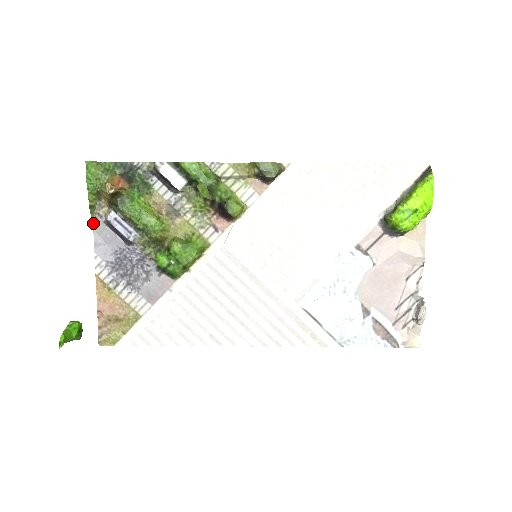
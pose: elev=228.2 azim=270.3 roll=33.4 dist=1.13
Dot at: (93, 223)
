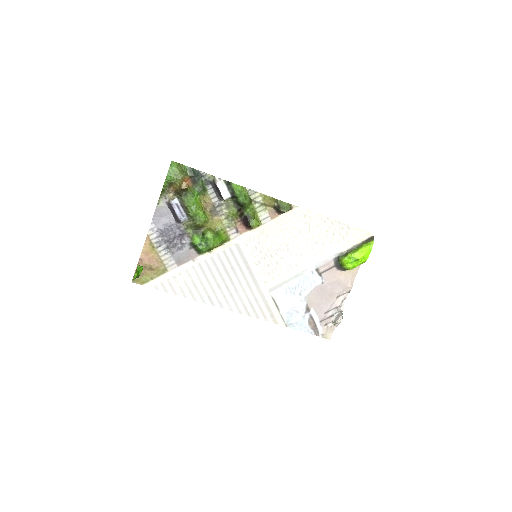
Dot at: (158, 200)
